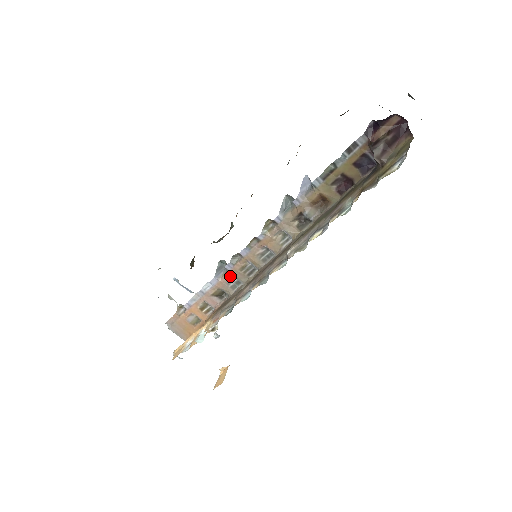
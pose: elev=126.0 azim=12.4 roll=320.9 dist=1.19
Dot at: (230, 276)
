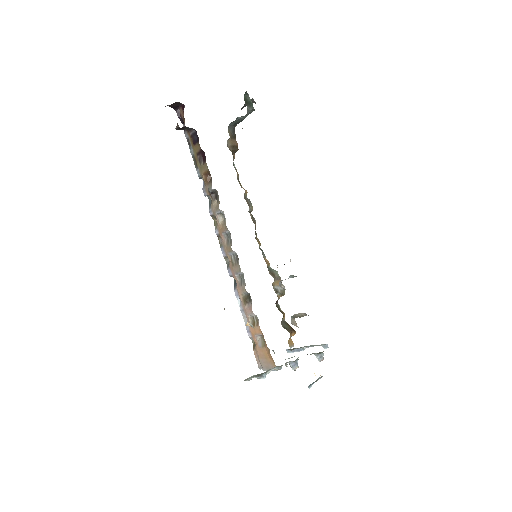
Dot at: (236, 277)
